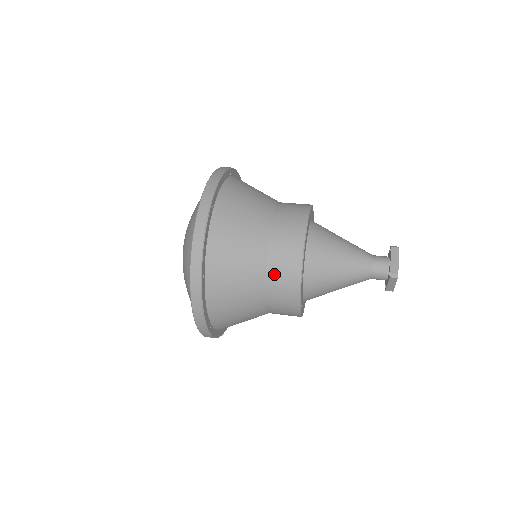
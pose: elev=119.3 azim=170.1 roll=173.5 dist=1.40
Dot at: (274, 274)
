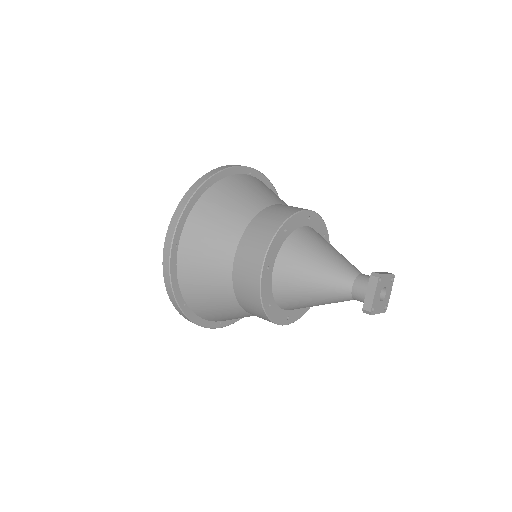
Dot at: (244, 303)
